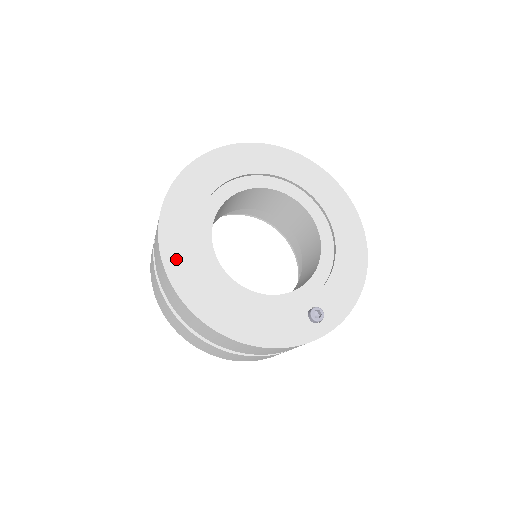
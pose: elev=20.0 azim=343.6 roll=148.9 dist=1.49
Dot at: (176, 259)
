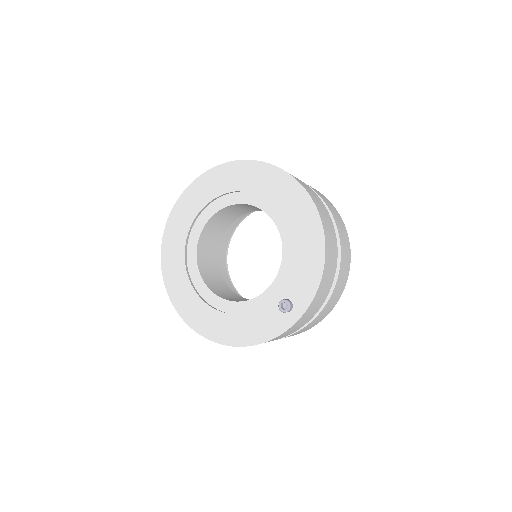
Dot at: (179, 298)
